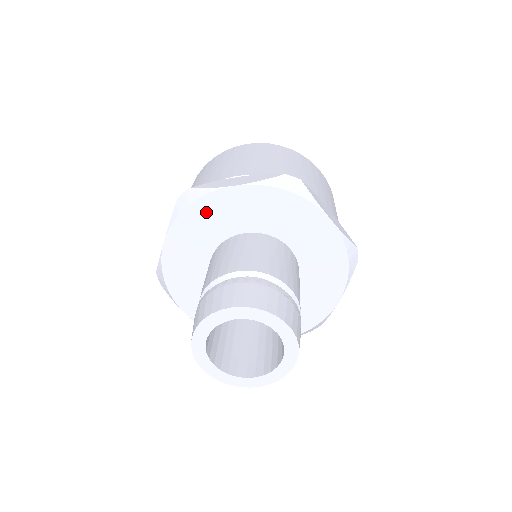
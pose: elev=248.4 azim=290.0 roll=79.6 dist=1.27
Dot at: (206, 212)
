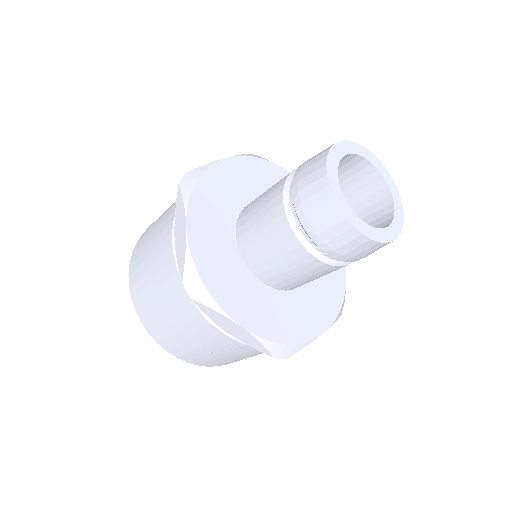
Dot at: (273, 174)
